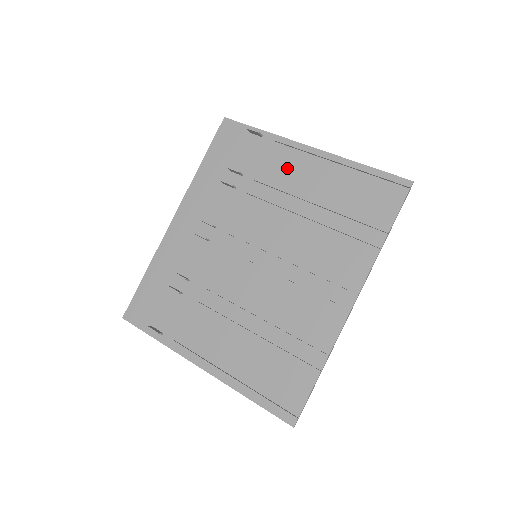
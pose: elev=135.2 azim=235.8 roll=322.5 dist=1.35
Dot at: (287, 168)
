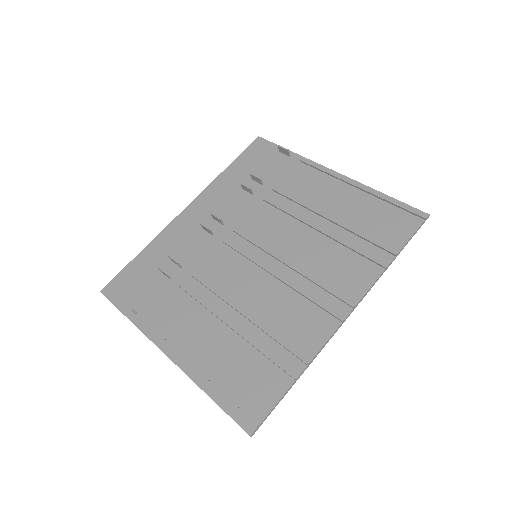
Dot at: (307, 185)
